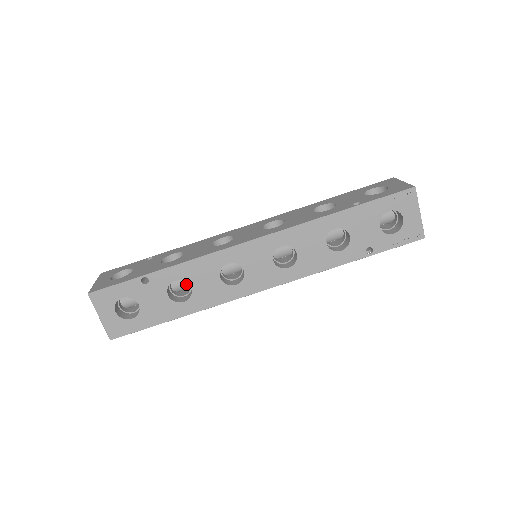
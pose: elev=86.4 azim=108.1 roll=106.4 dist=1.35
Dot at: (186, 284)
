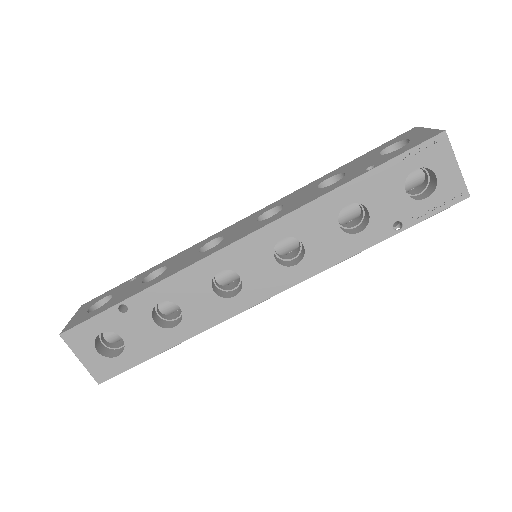
Dot at: occluded
